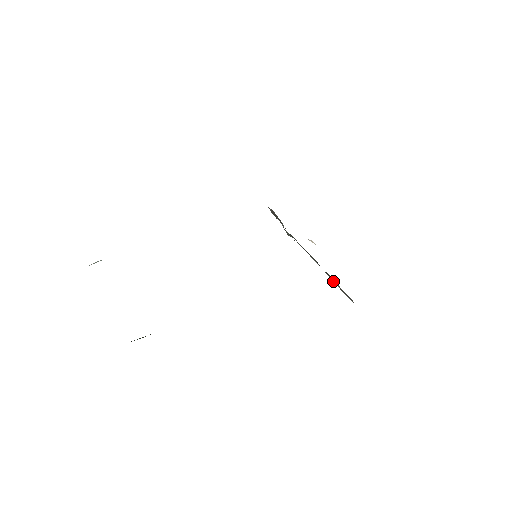
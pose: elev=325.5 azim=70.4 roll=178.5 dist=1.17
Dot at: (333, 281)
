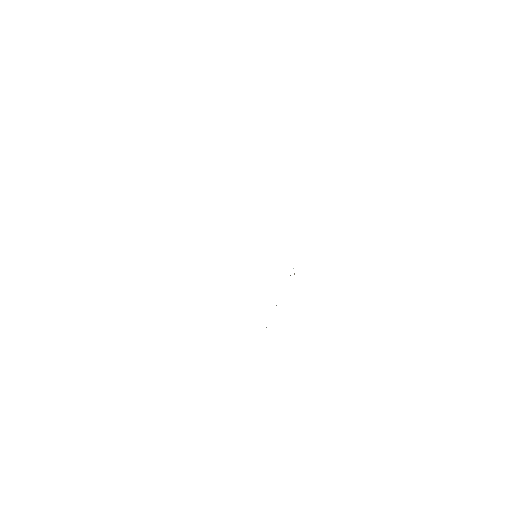
Dot at: occluded
